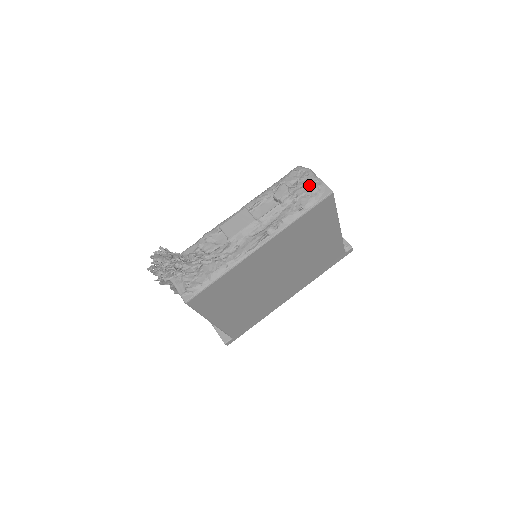
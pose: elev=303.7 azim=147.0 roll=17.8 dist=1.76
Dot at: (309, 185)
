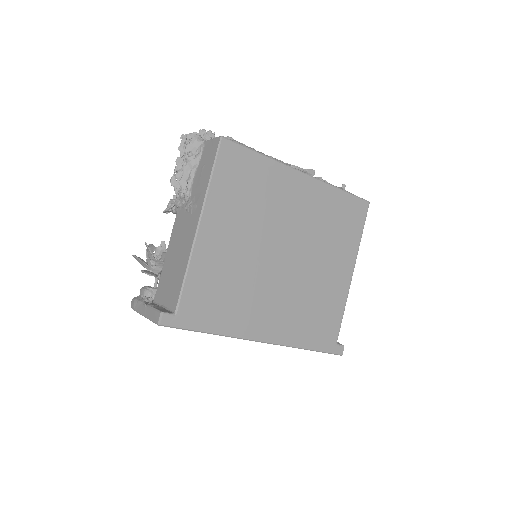
Dot at: occluded
